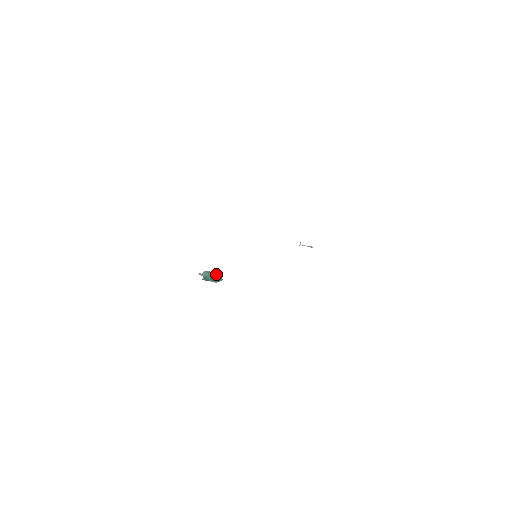
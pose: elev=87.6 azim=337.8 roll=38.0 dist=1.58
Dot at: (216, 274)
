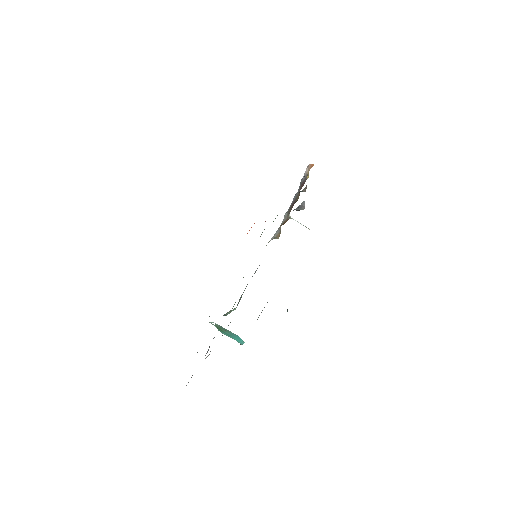
Dot at: (236, 339)
